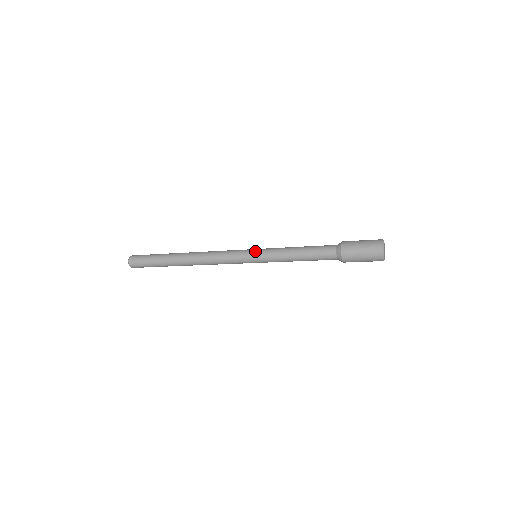
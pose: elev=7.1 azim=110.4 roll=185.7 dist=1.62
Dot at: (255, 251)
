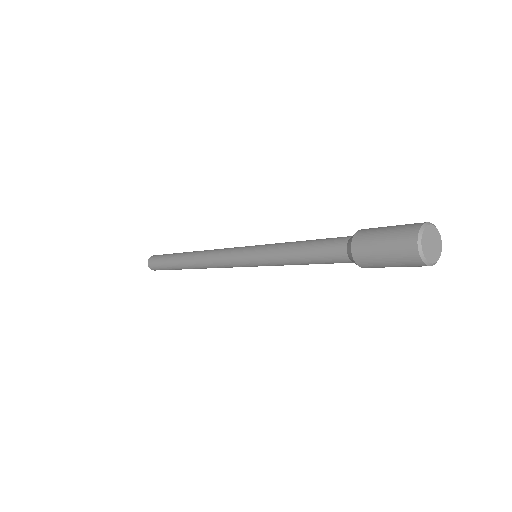
Dot at: (250, 249)
